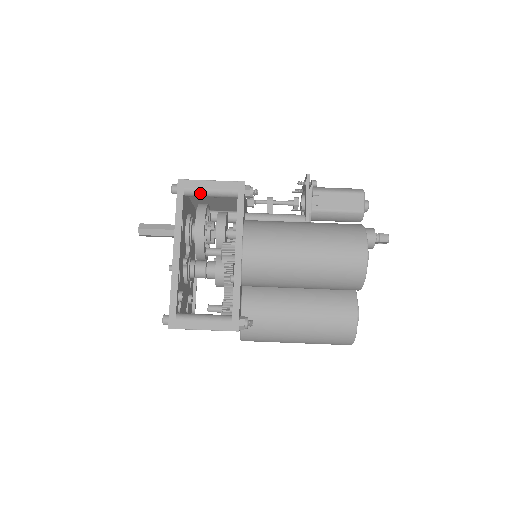
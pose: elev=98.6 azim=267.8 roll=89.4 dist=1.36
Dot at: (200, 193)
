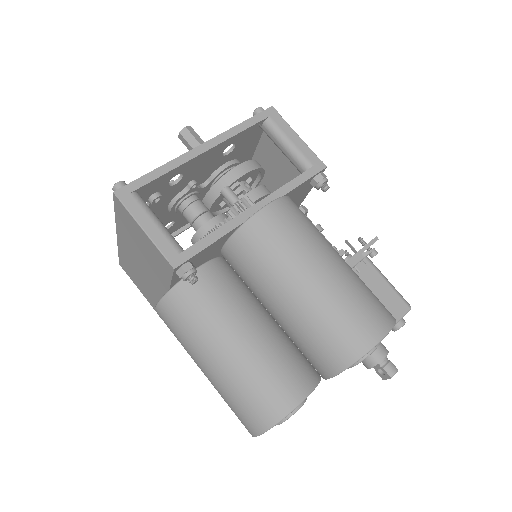
Dot at: (278, 134)
